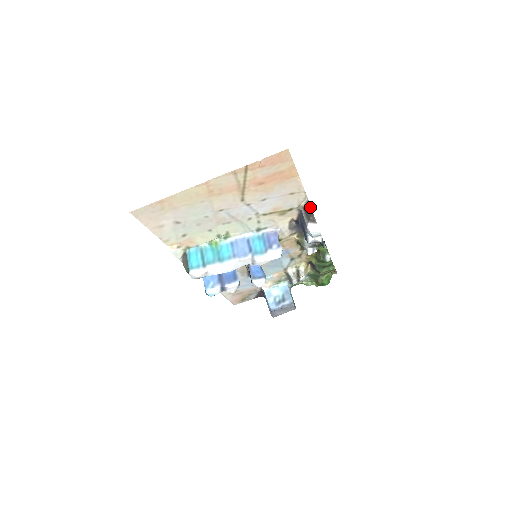
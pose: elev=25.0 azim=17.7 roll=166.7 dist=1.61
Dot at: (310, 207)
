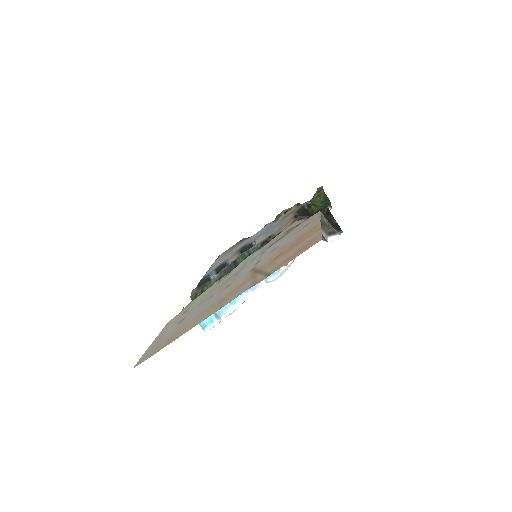
Dot at: (326, 221)
